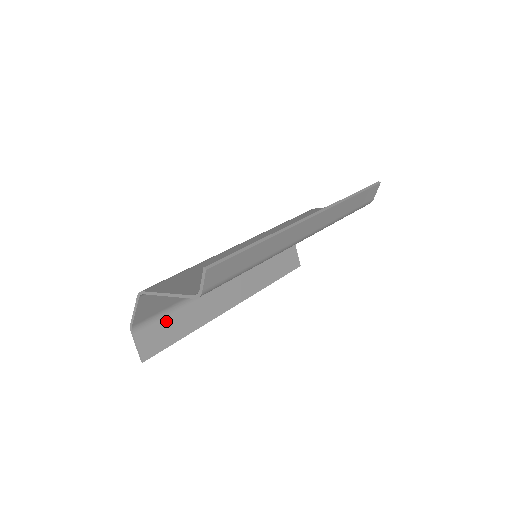
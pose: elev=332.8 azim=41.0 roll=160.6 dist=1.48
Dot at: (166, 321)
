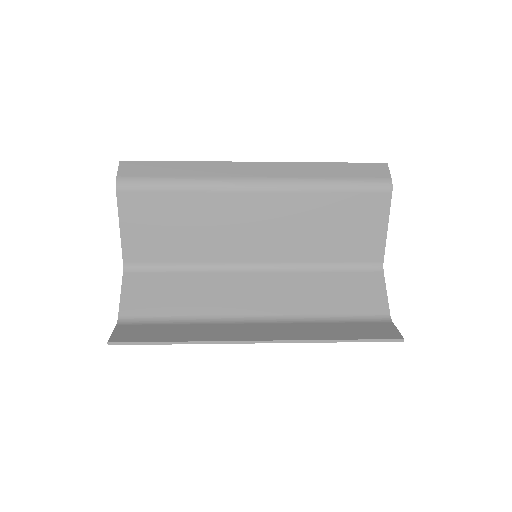
Dot at: (157, 327)
